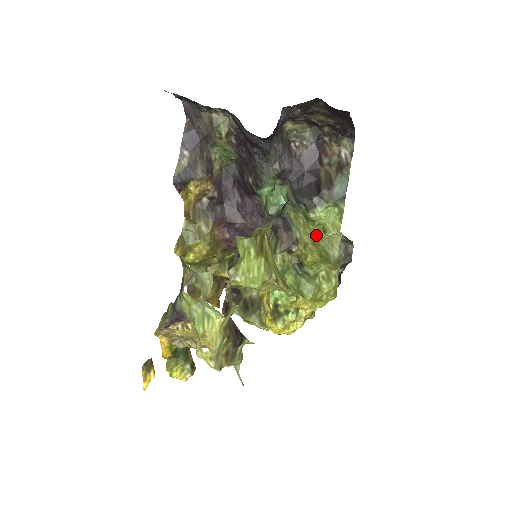
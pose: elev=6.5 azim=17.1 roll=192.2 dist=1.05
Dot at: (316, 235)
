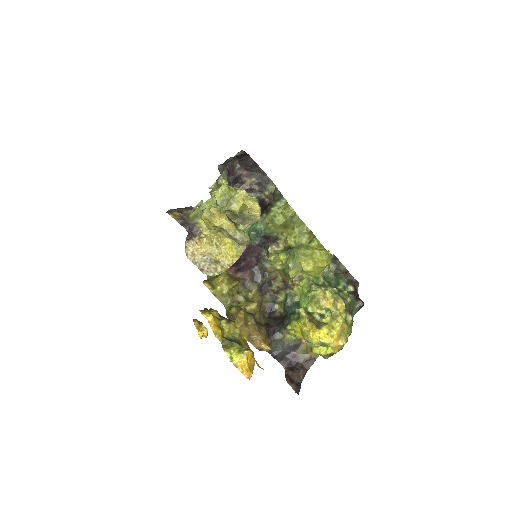
Dot at: (283, 224)
